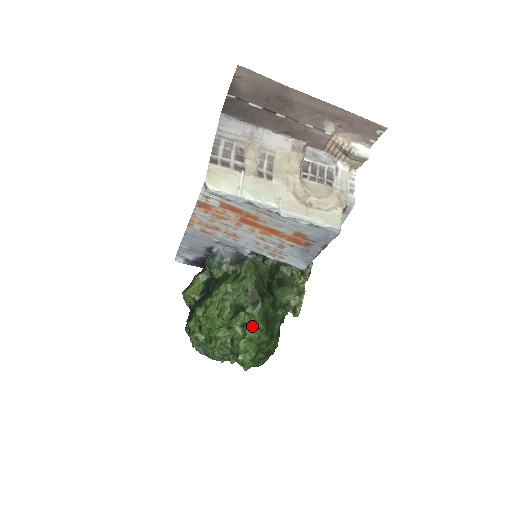
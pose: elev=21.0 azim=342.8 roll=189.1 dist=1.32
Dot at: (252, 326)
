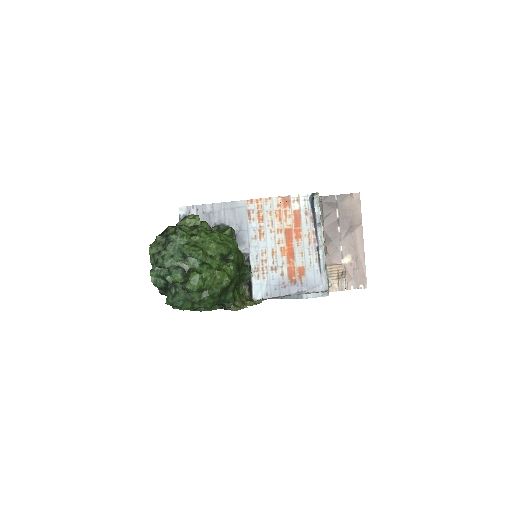
Dot at: (226, 273)
